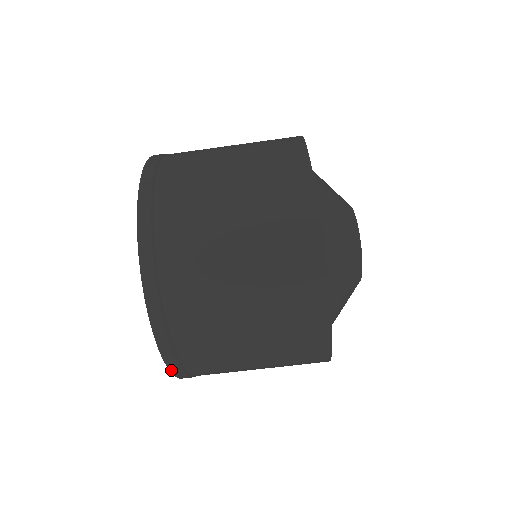
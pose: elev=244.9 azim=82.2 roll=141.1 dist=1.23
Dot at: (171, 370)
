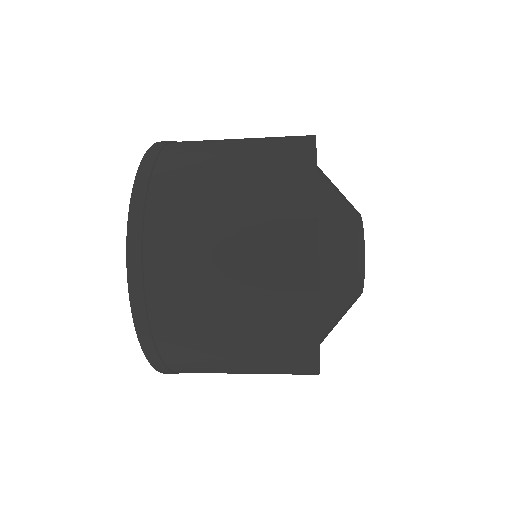
Dot at: occluded
